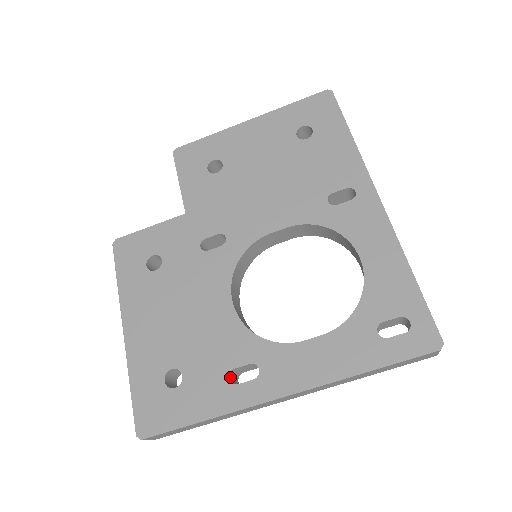
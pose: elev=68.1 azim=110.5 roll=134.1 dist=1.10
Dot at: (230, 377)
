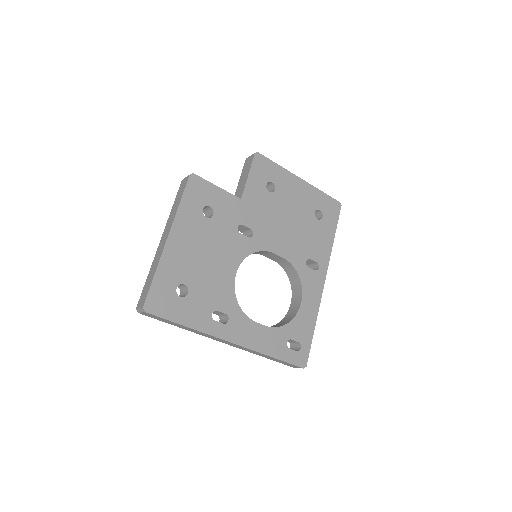
Dot at: (211, 313)
